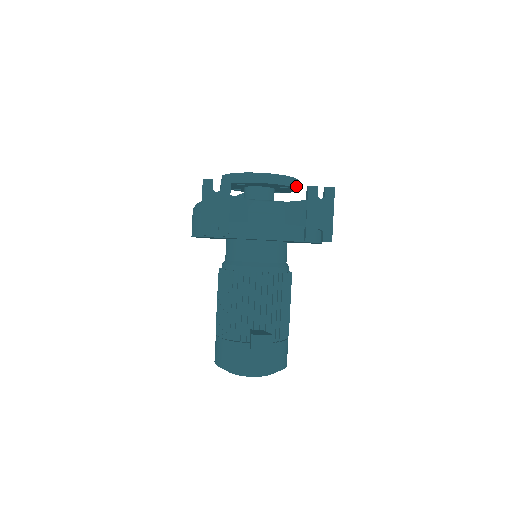
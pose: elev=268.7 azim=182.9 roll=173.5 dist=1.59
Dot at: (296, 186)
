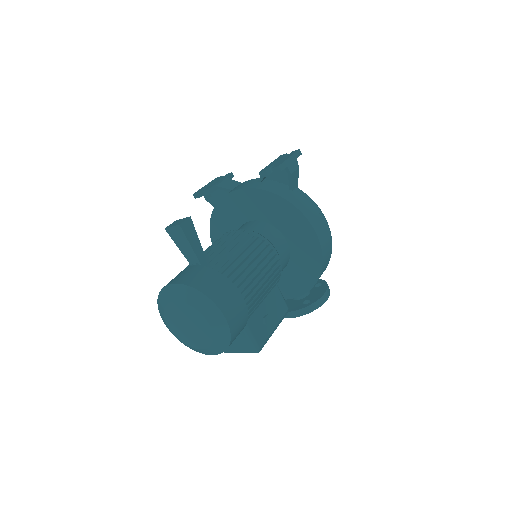
Dot at: occluded
